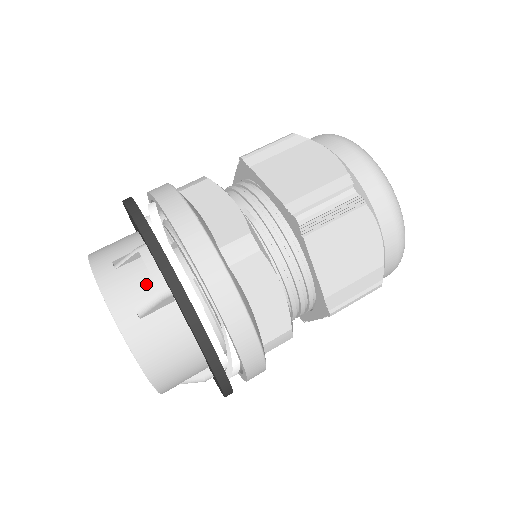
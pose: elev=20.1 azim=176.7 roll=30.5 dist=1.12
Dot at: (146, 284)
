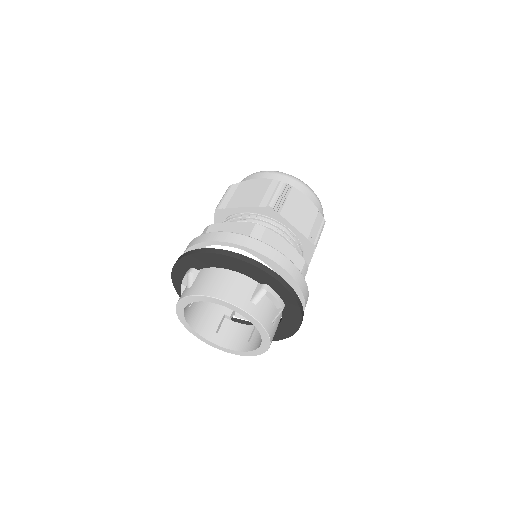
Dot at: (272, 307)
